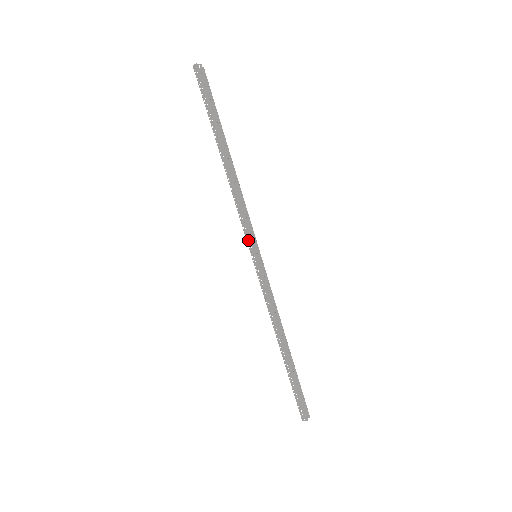
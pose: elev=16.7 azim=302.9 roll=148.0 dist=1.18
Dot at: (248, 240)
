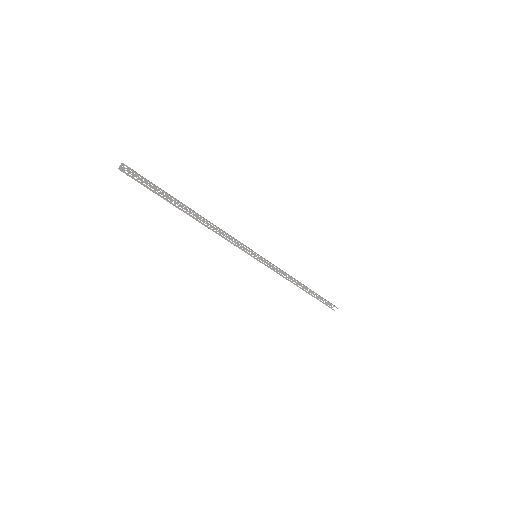
Dot at: (244, 251)
